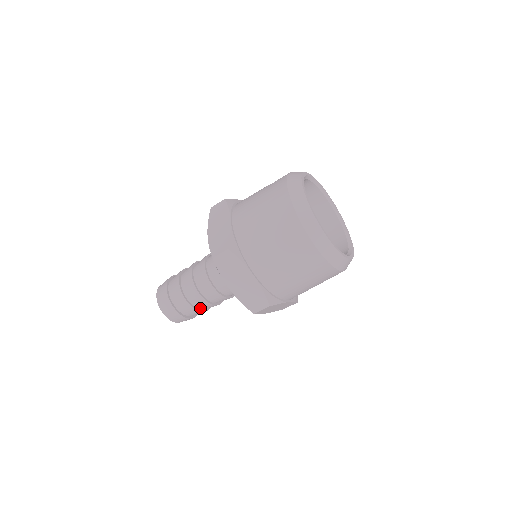
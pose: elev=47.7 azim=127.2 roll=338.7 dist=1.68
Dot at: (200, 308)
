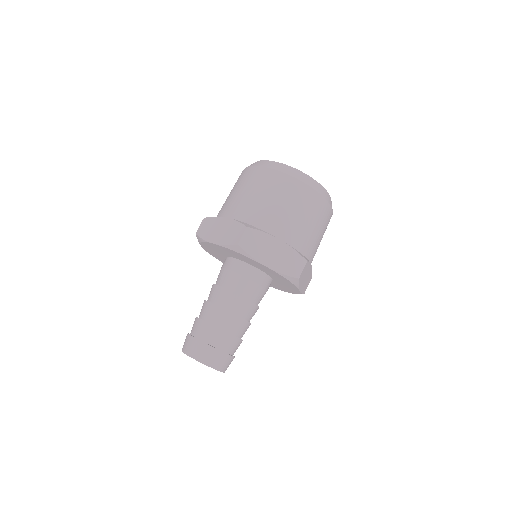
Dot at: (218, 325)
